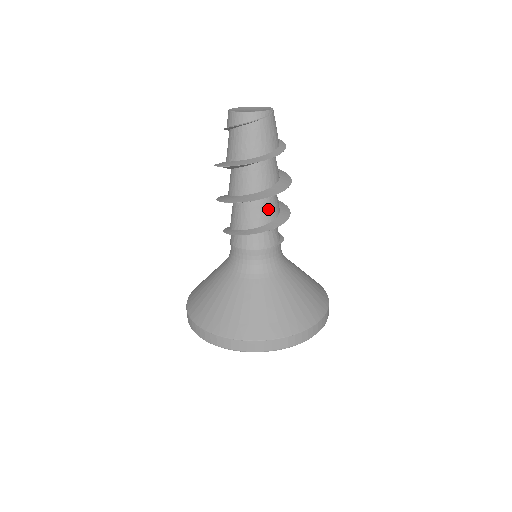
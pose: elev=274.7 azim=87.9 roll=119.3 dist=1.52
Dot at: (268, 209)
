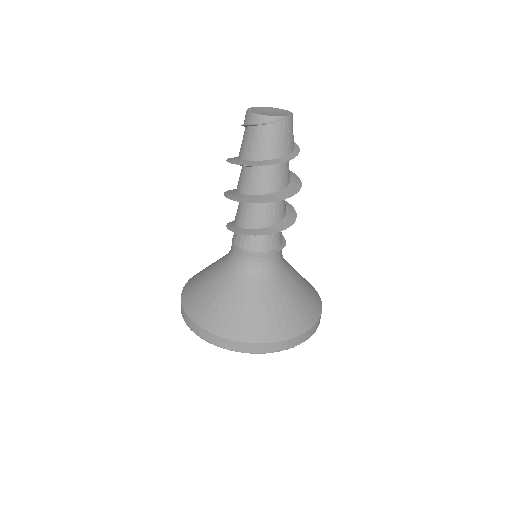
Dot at: (264, 214)
